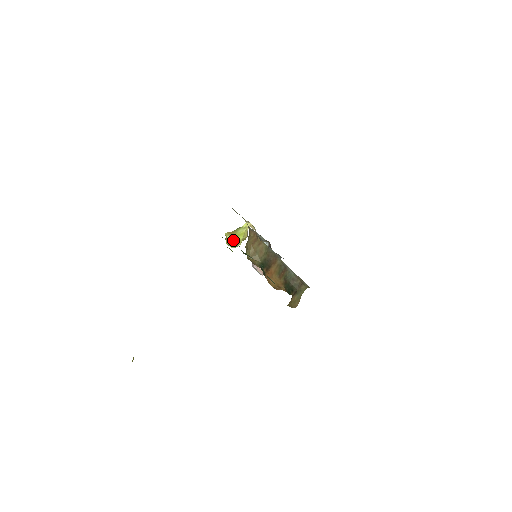
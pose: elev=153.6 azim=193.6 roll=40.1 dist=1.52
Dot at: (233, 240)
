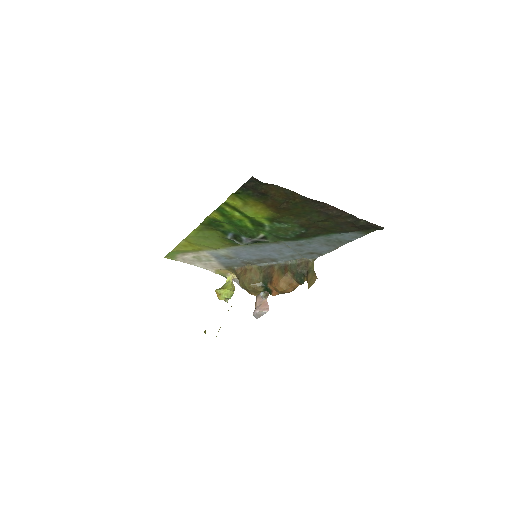
Dot at: (225, 291)
